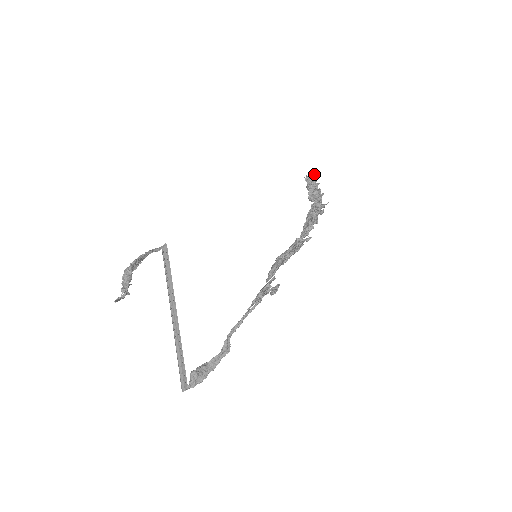
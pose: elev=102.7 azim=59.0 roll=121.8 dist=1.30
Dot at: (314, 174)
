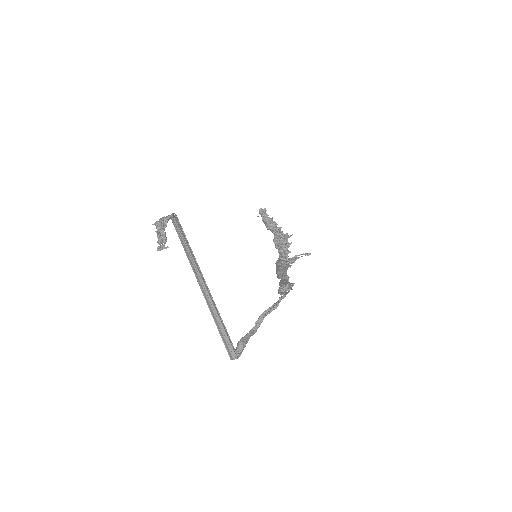
Dot at: (264, 210)
